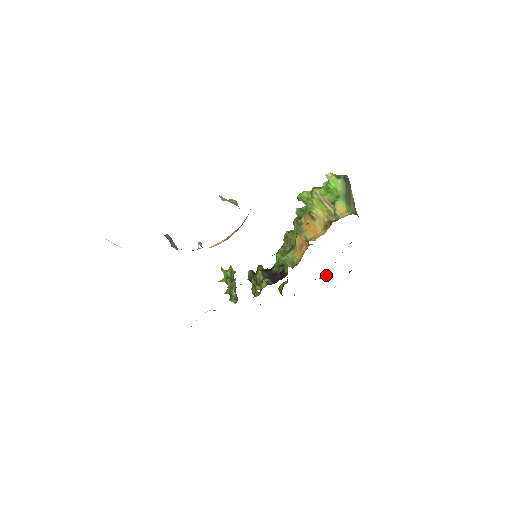
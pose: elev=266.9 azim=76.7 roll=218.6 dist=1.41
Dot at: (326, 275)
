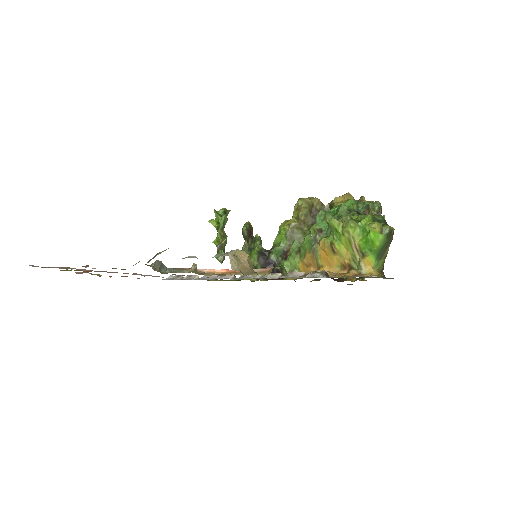
Dot at: occluded
